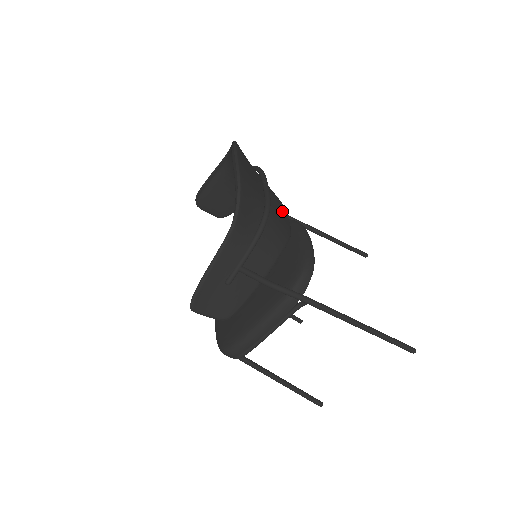
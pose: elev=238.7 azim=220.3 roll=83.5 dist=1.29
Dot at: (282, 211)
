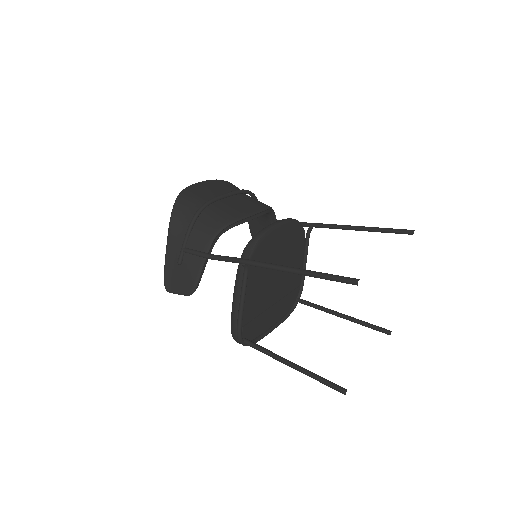
Dot at: (245, 209)
